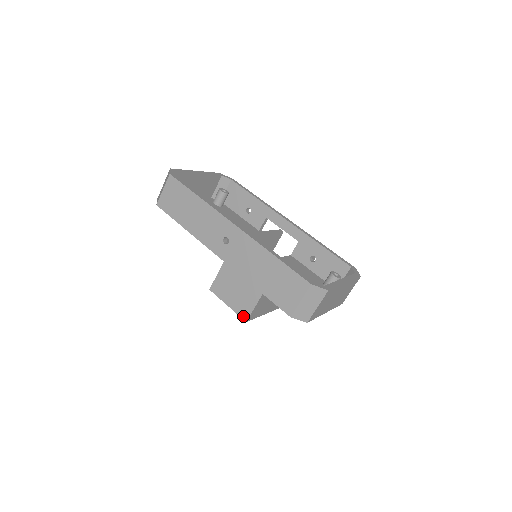
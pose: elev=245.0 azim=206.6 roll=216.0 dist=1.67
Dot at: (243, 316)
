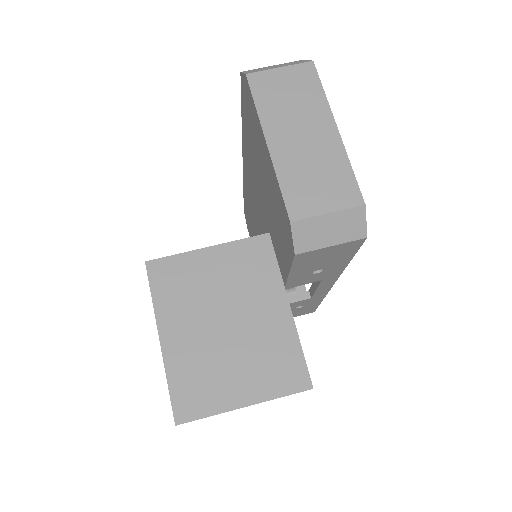
Dot at: occluded
